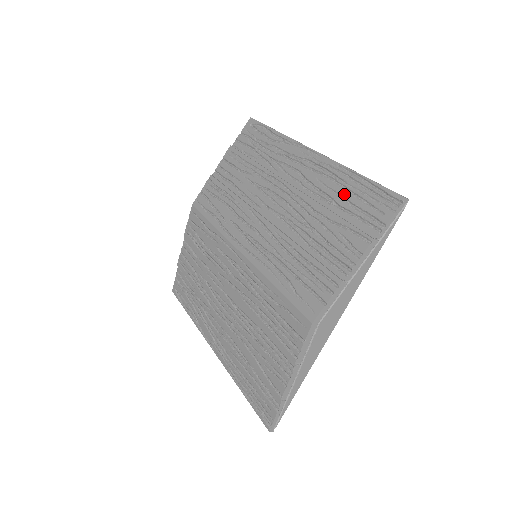
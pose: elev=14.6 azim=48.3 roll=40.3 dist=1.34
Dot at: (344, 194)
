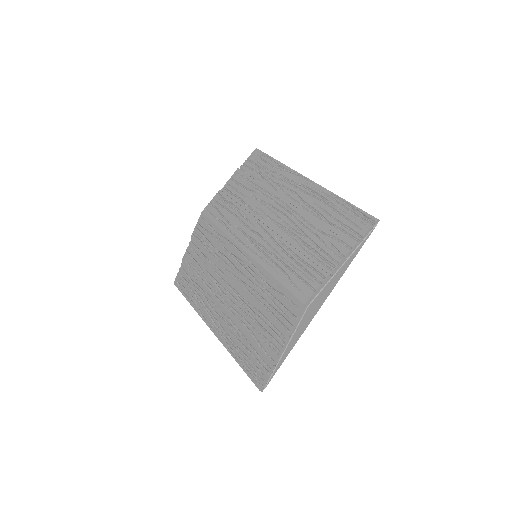
Dot at: (332, 213)
